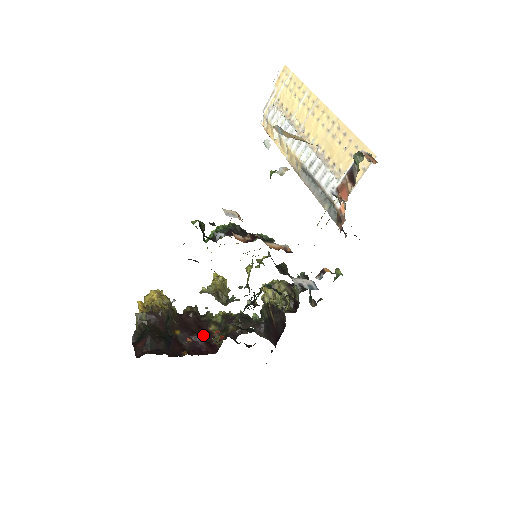
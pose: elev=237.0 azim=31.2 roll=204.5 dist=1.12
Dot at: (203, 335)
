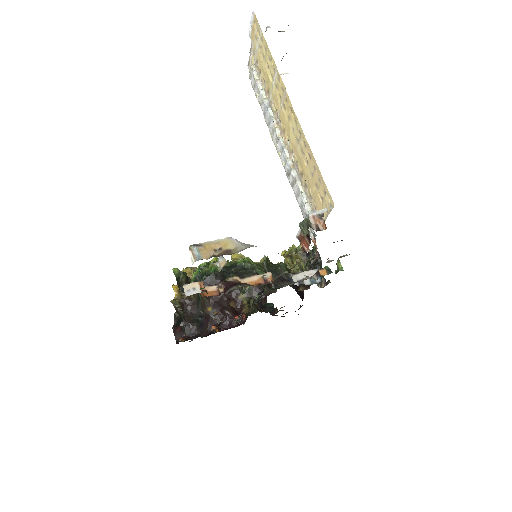
Dot at: (233, 306)
